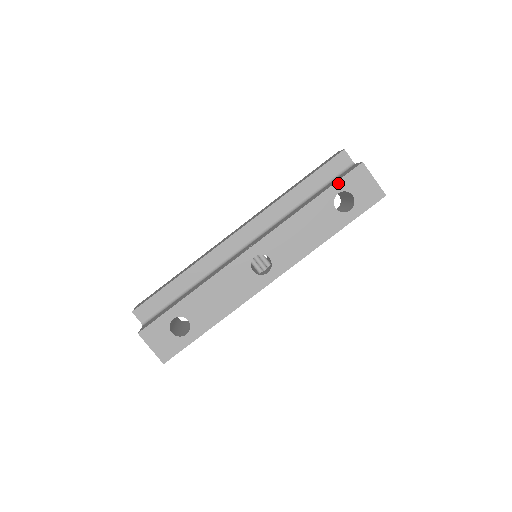
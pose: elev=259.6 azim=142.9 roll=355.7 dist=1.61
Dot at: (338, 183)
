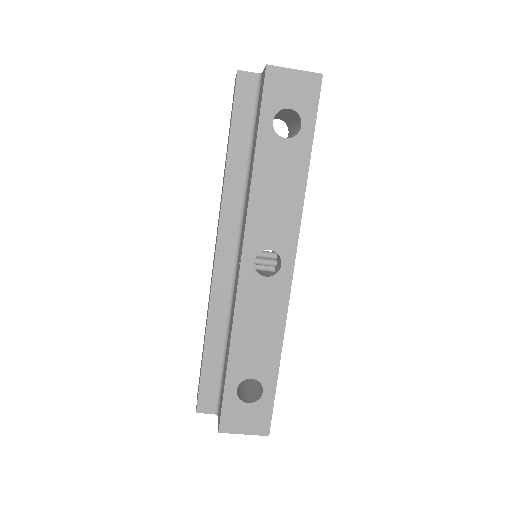
Dot at: (263, 111)
